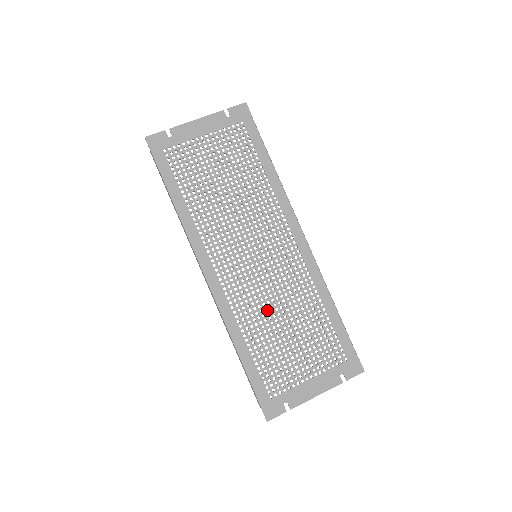
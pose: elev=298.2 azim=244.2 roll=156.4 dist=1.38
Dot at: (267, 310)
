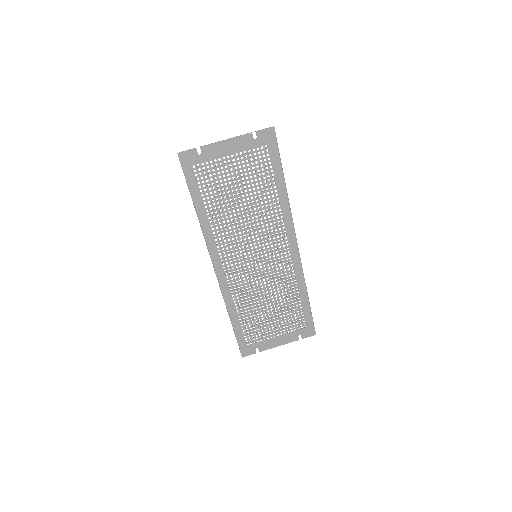
Dot at: (256, 293)
